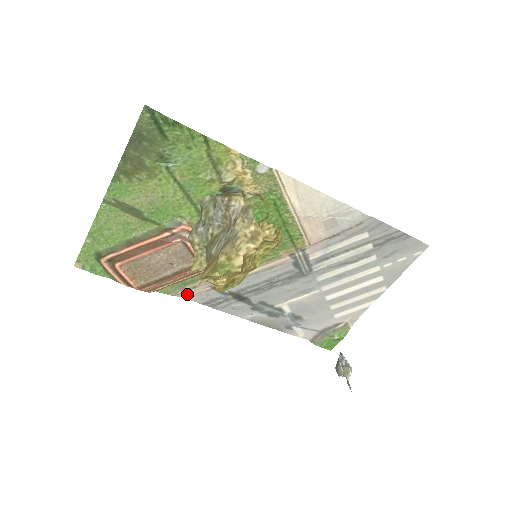
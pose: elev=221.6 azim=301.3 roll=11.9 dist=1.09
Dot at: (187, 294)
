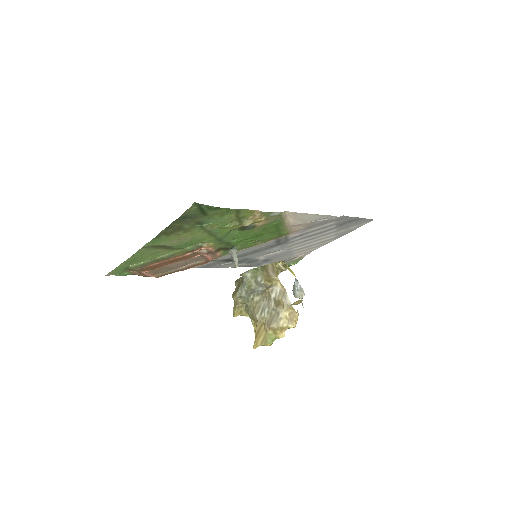
Dot at: occluded
